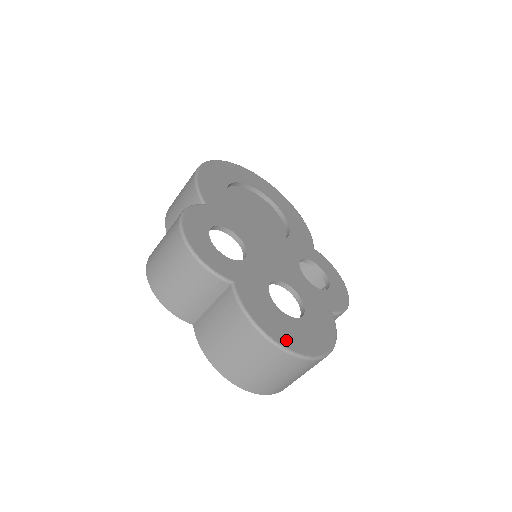
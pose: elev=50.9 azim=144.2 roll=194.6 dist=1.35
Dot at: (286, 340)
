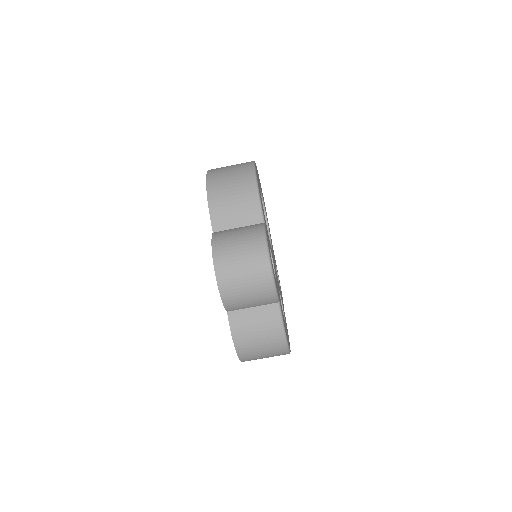
Dot at: (288, 343)
